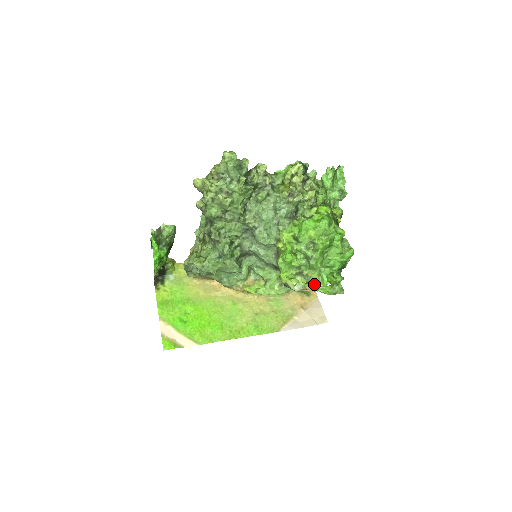
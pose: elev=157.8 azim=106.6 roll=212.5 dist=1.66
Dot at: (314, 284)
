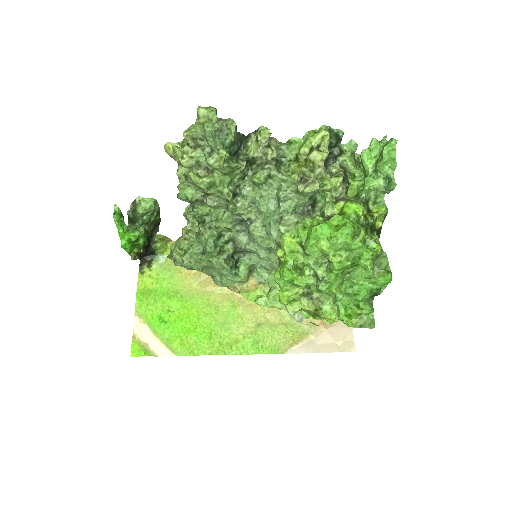
Dot at: (325, 314)
